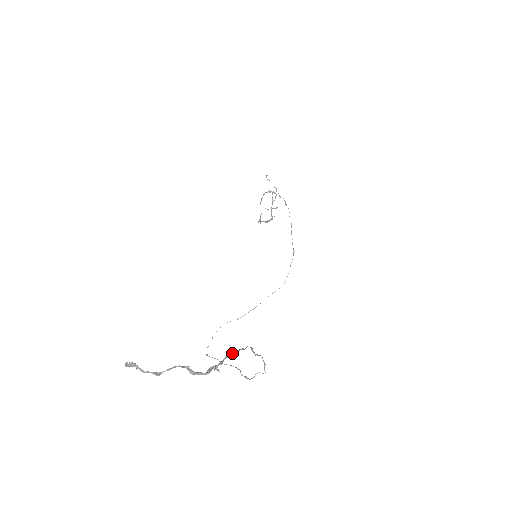
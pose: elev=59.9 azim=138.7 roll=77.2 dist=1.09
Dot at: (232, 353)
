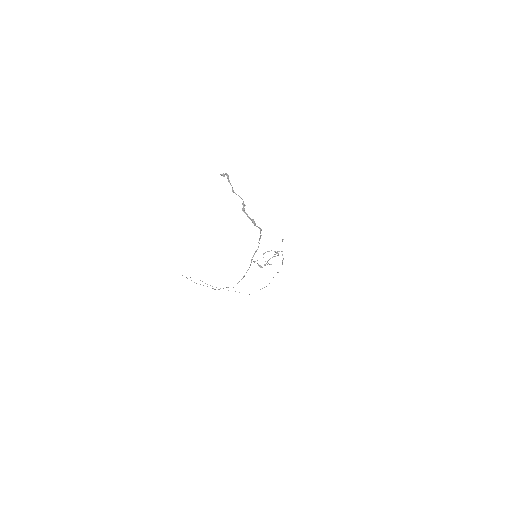
Dot at: (260, 228)
